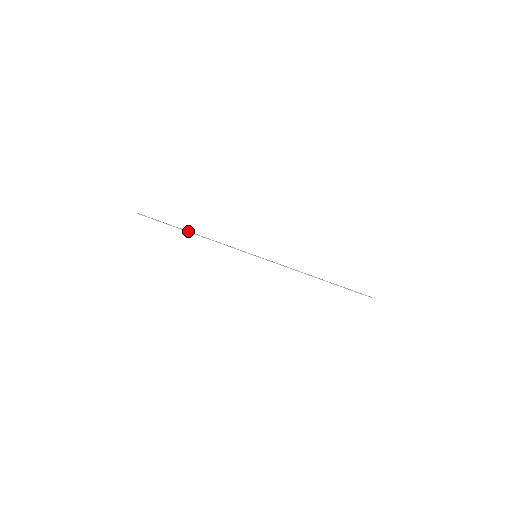
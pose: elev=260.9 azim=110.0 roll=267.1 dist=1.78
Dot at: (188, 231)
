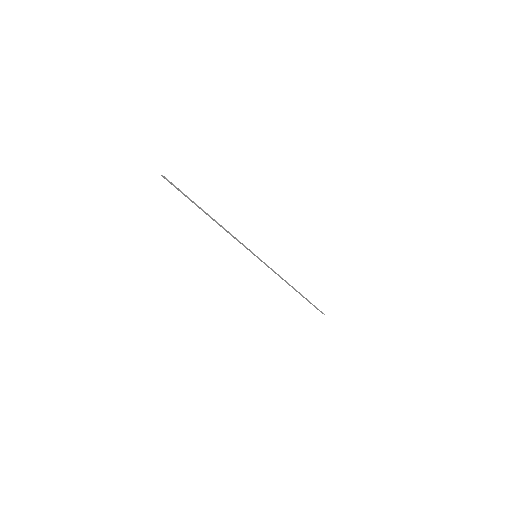
Dot at: occluded
